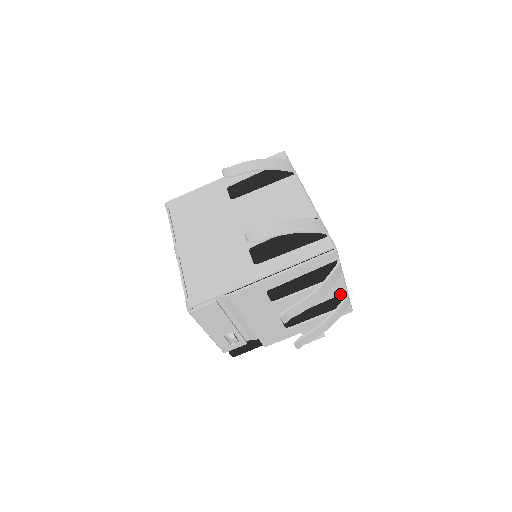
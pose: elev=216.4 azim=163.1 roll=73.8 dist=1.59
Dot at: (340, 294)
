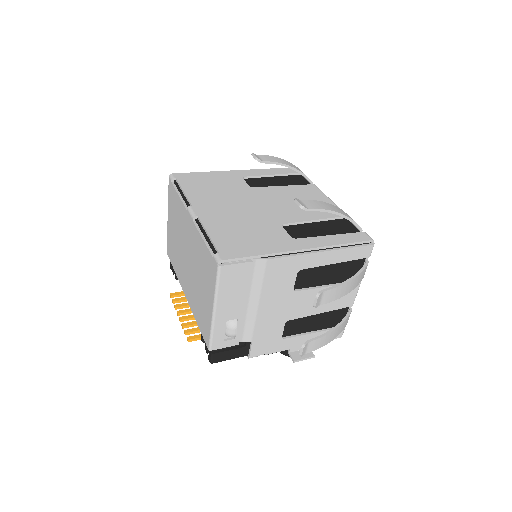
Dot at: (346, 306)
